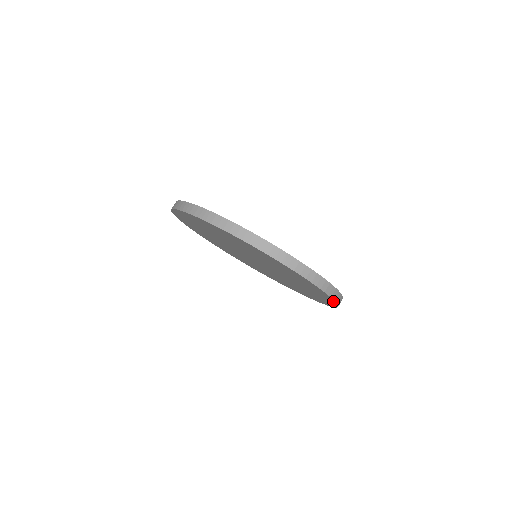
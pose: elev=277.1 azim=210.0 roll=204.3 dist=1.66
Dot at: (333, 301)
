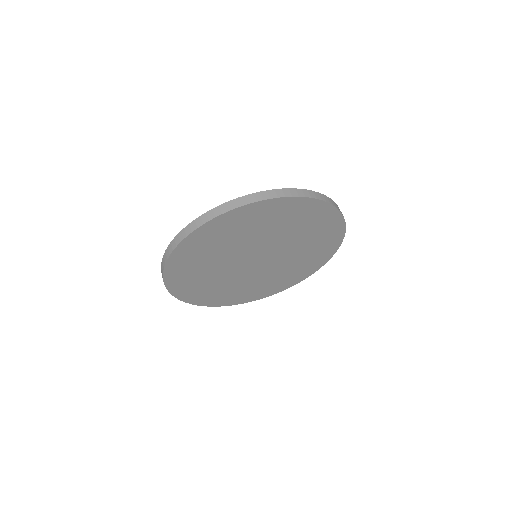
Dot at: (333, 210)
